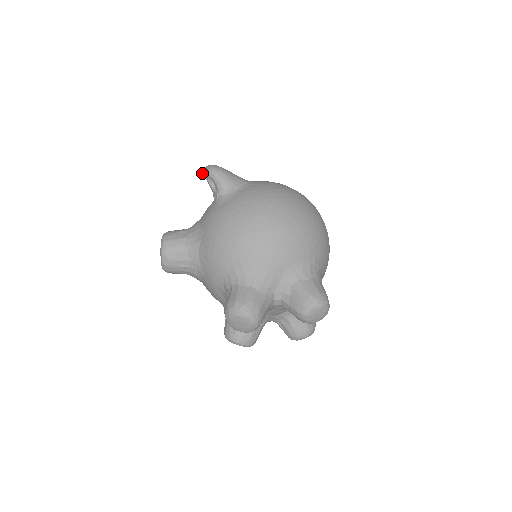
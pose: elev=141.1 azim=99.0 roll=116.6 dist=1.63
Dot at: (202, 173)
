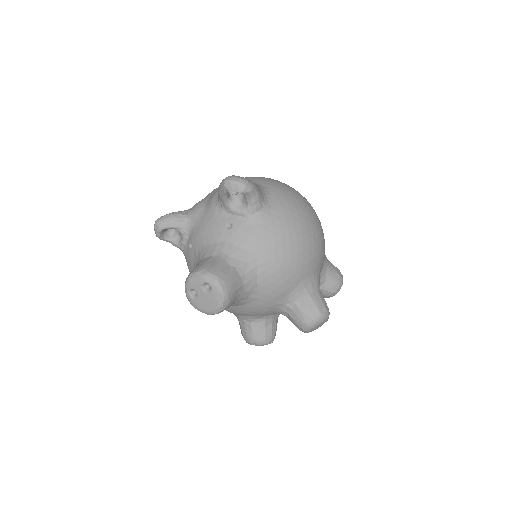
Dot at: (235, 190)
